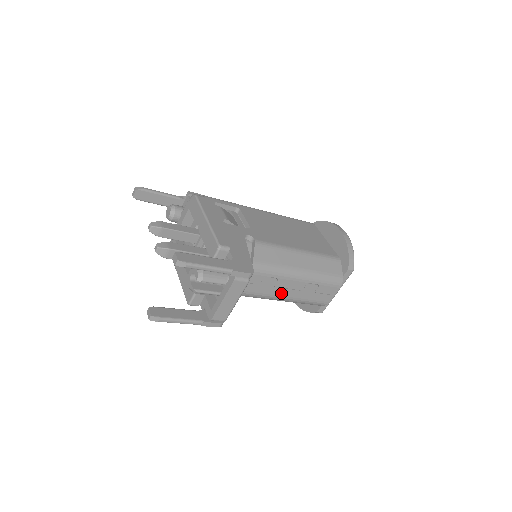
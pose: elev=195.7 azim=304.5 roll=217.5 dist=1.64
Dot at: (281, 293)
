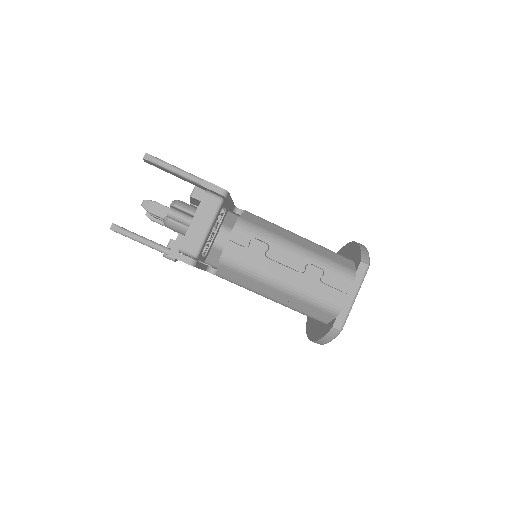
Dot at: (276, 271)
